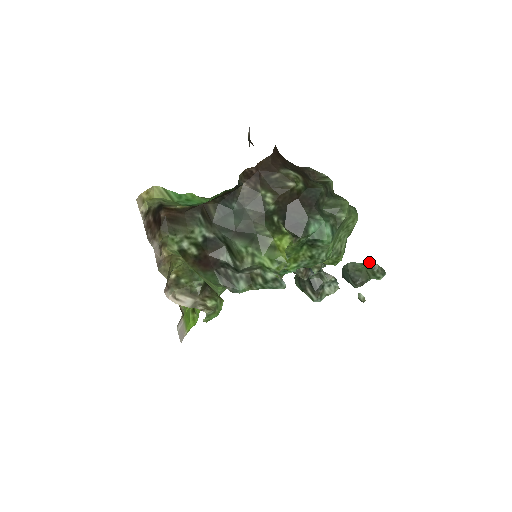
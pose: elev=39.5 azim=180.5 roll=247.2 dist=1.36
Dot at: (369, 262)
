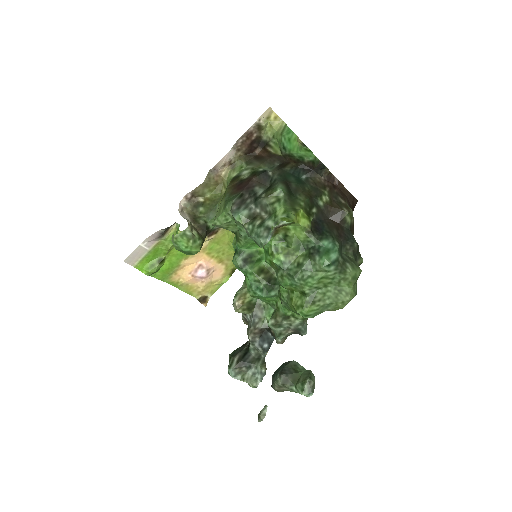
Dot at: occluded
